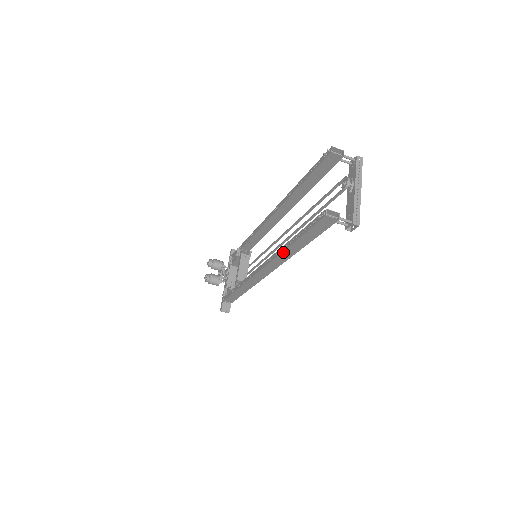
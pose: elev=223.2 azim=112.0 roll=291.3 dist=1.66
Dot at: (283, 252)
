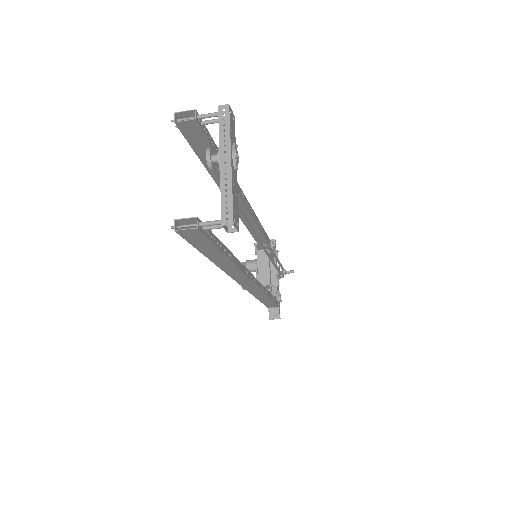
Dot at: (222, 268)
